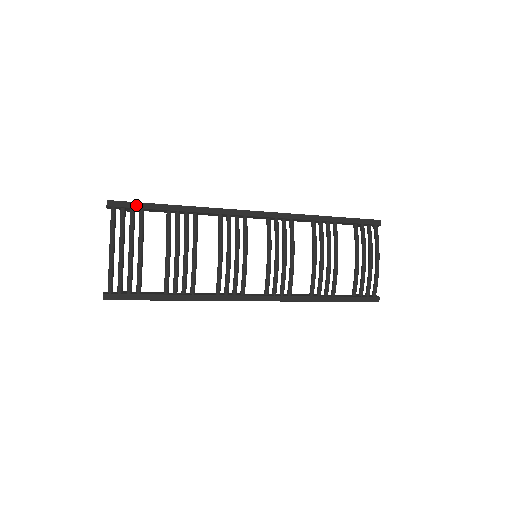
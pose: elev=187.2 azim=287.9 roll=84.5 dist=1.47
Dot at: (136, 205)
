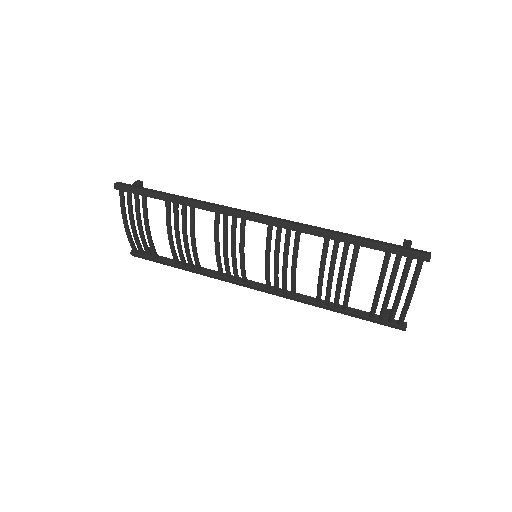
Dot at: (137, 192)
